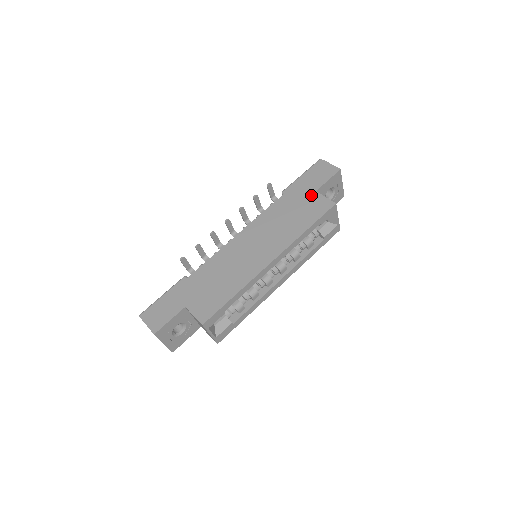
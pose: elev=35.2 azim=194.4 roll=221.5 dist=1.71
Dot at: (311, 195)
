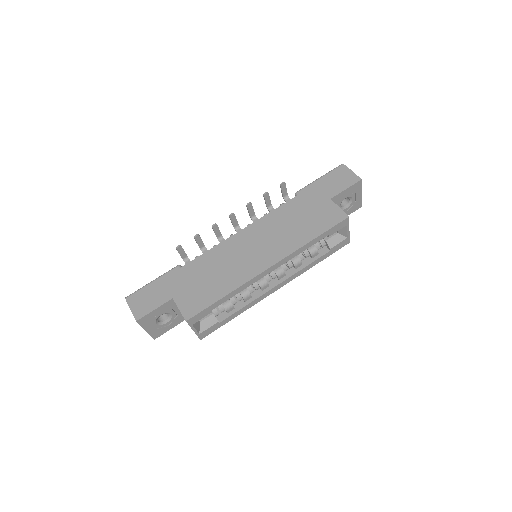
Dot at: (325, 202)
